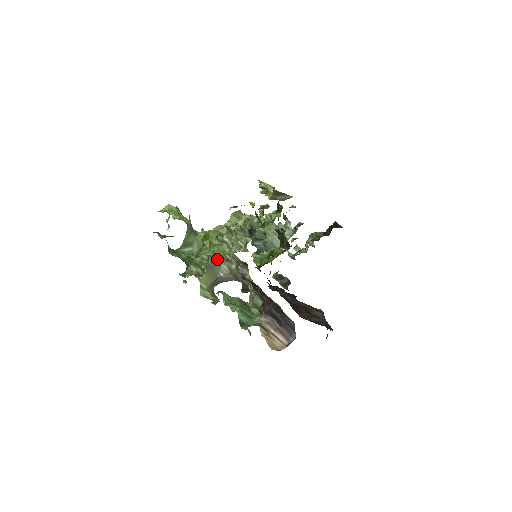
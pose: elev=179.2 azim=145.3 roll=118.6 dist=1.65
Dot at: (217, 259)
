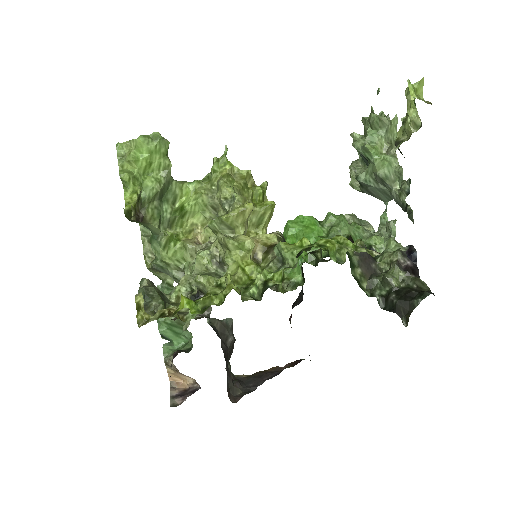
Dot at: (165, 268)
